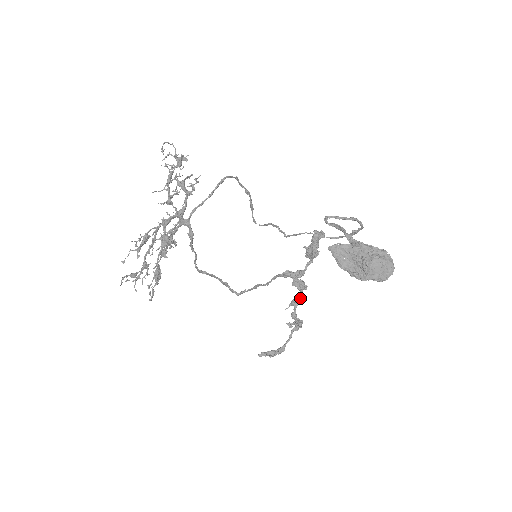
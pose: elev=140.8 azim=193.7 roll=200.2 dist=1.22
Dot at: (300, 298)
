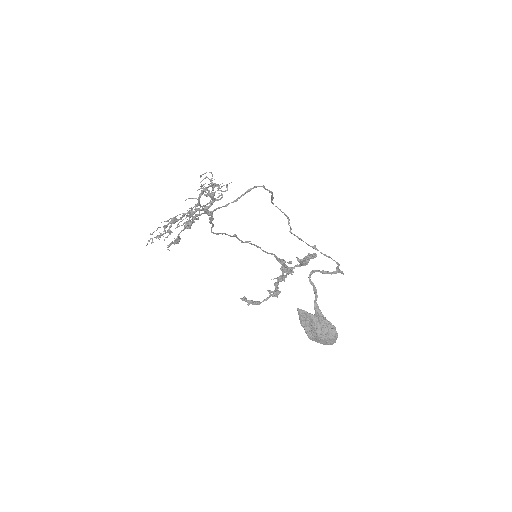
Dot at: (285, 277)
